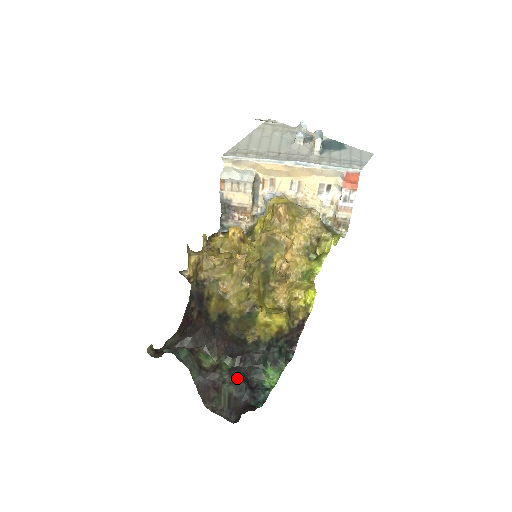
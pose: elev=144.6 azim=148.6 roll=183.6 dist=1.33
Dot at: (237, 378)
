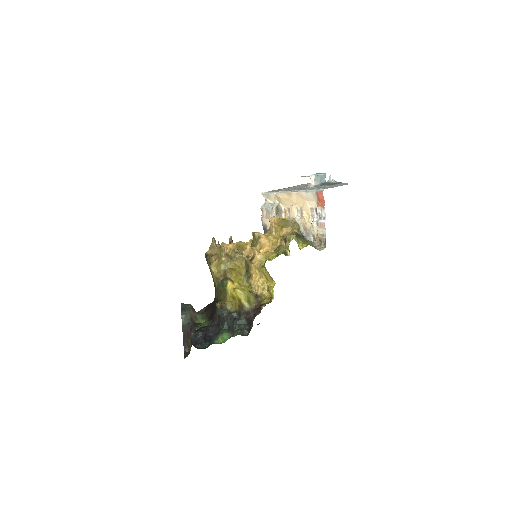
Dot at: (201, 328)
